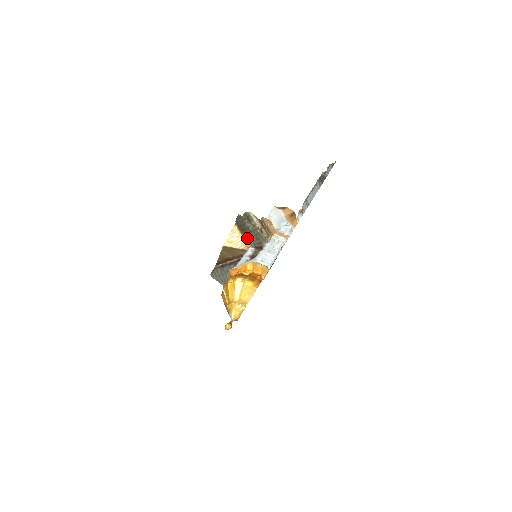
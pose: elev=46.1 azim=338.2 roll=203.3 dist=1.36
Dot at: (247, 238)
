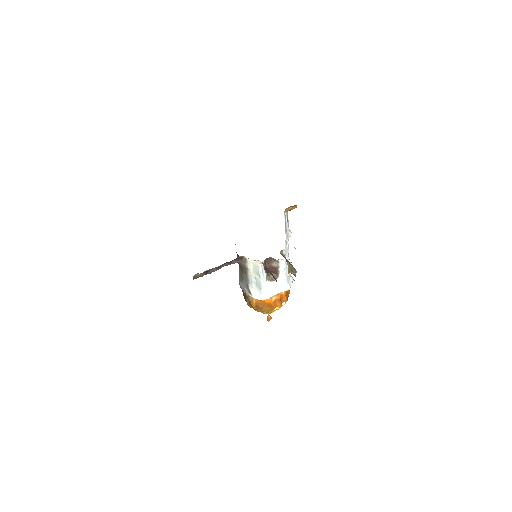
Dot at: occluded
